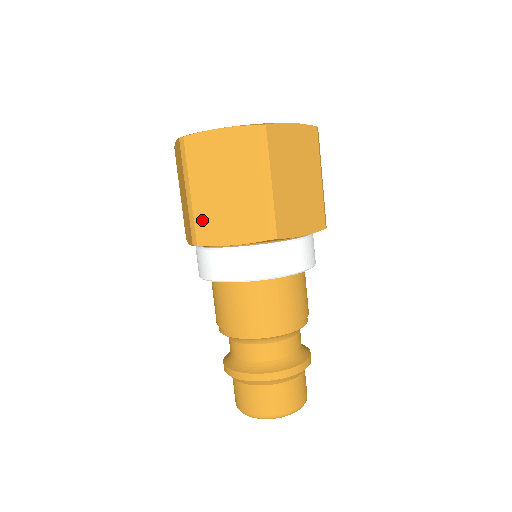
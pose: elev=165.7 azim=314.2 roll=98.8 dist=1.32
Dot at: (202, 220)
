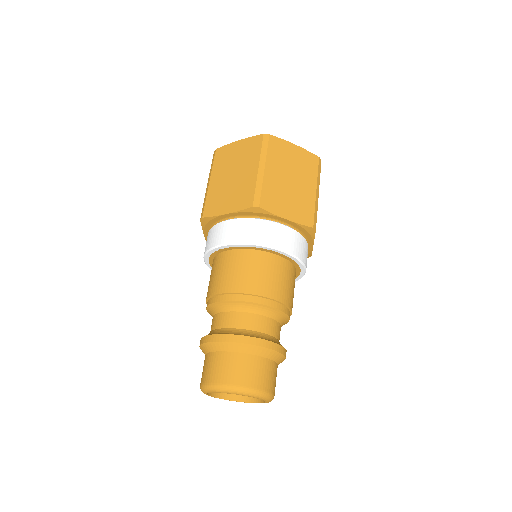
Dot at: (268, 192)
